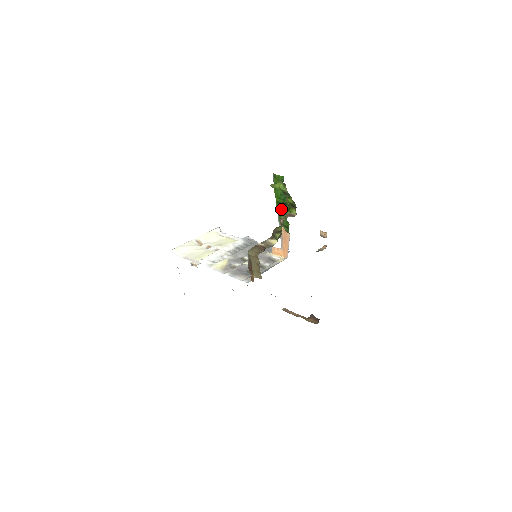
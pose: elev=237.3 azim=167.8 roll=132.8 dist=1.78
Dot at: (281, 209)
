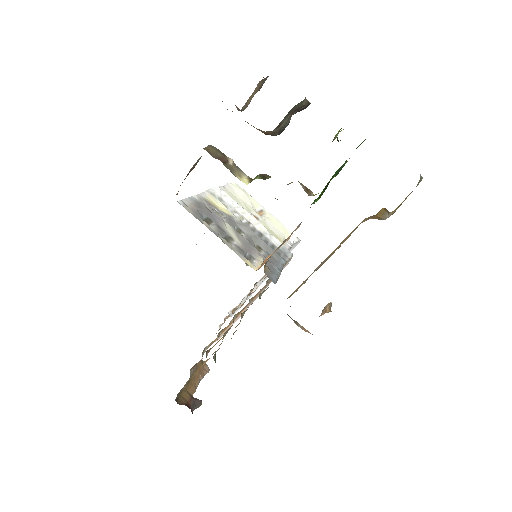
Dot at: (320, 194)
